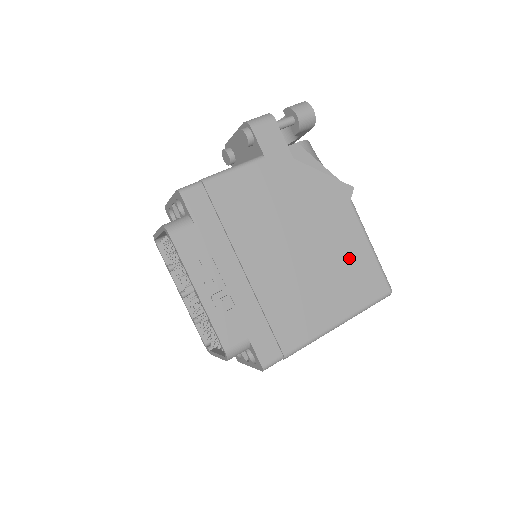
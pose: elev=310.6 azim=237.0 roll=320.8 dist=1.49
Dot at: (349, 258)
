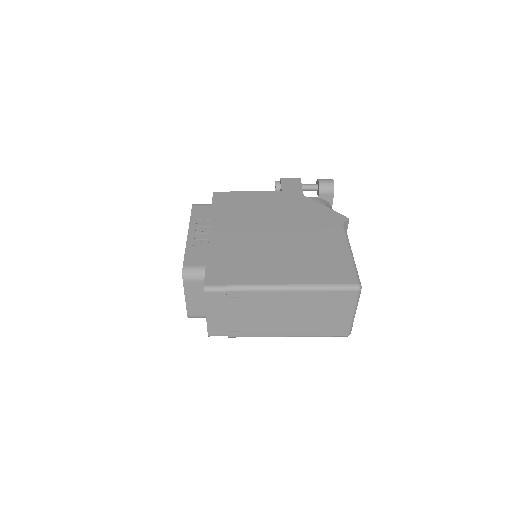
Dot at: (323, 252)
